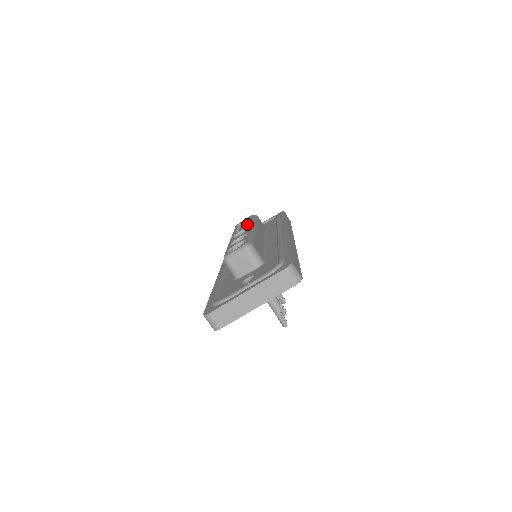
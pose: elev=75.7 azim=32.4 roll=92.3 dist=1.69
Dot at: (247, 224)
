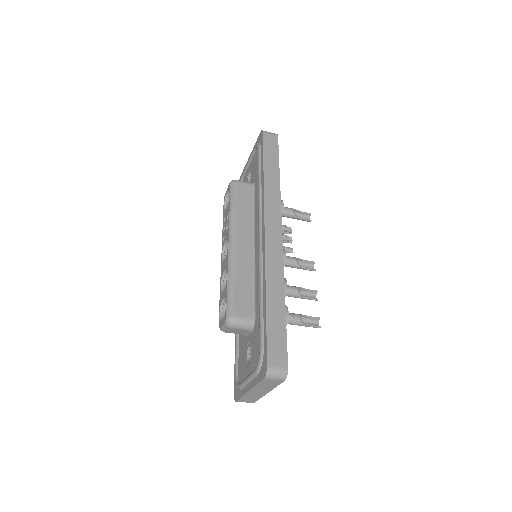
Dot at: (227, 224)
